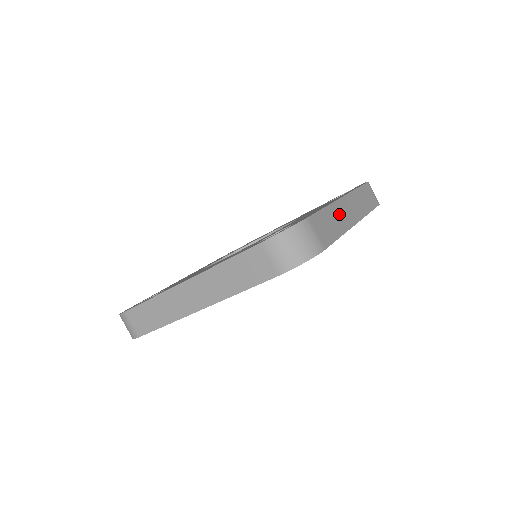
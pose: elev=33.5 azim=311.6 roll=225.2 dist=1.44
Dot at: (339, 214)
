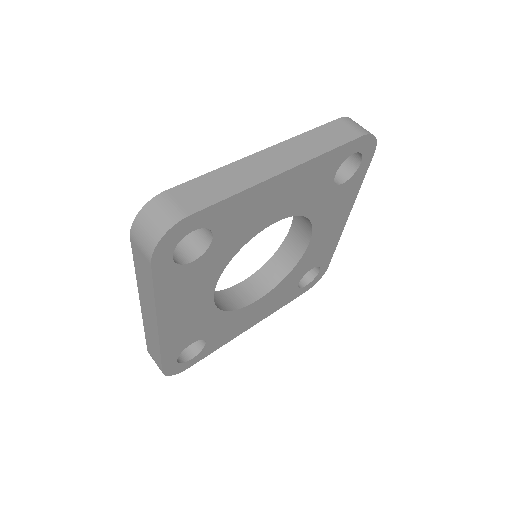
Dot at: (244, 171)
